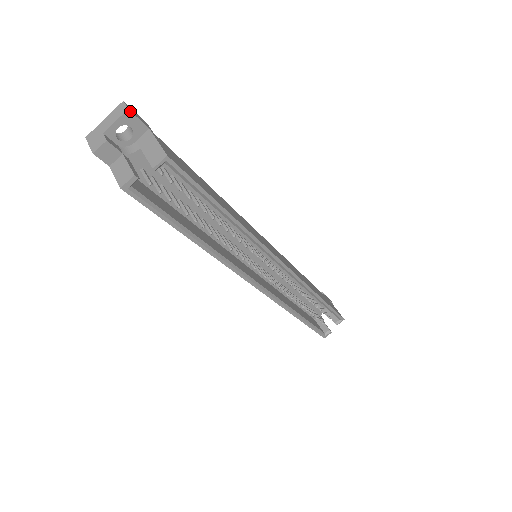
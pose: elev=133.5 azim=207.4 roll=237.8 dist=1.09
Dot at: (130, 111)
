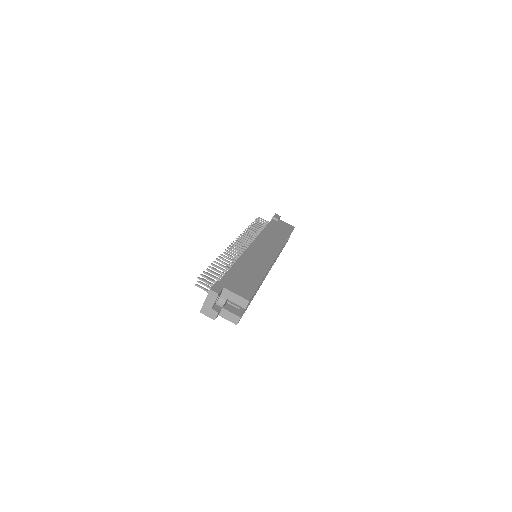
Dot at: (219, 293)
